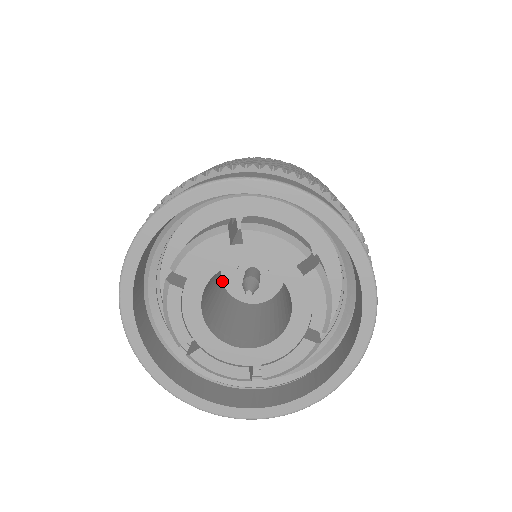
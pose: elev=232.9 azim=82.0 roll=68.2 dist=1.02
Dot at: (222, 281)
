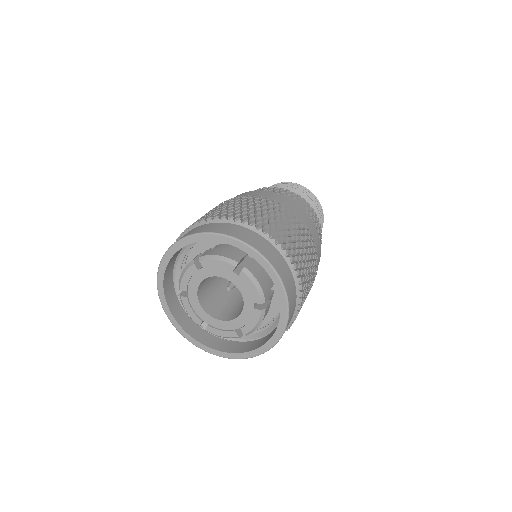
Dot at: occluded
